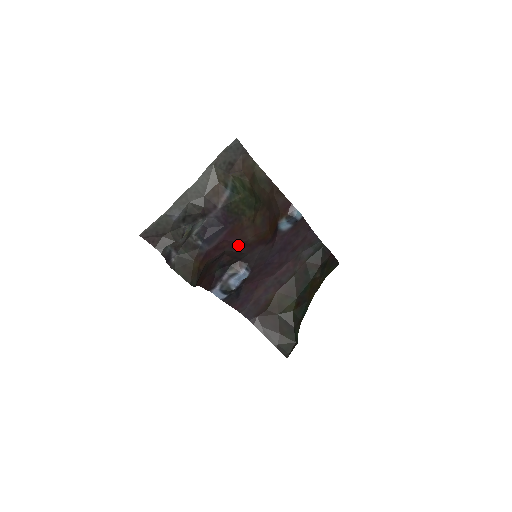
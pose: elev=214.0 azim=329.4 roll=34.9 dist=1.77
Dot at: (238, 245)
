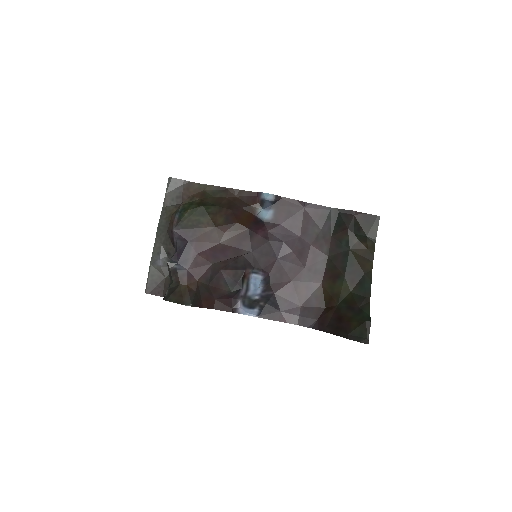
Dot at: (218, 252)
